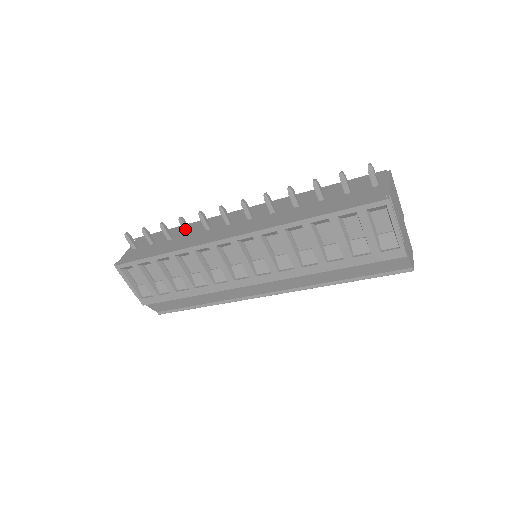
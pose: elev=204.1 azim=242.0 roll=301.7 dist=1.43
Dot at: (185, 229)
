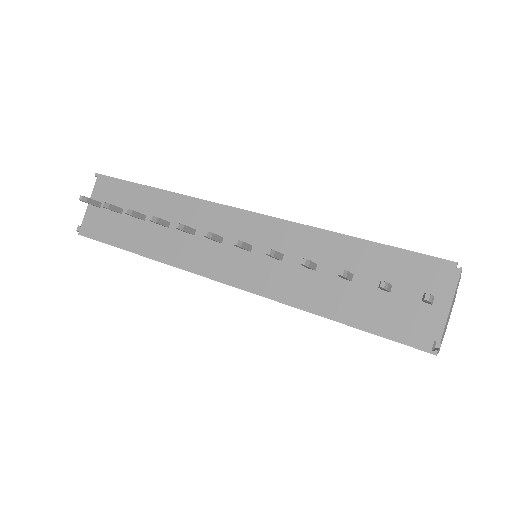
Dot at: (160, 224)
